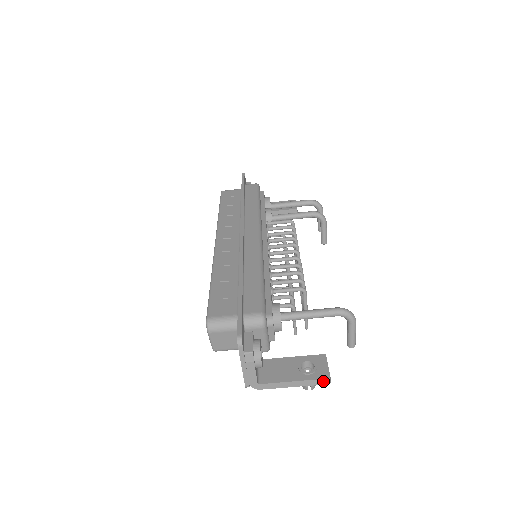
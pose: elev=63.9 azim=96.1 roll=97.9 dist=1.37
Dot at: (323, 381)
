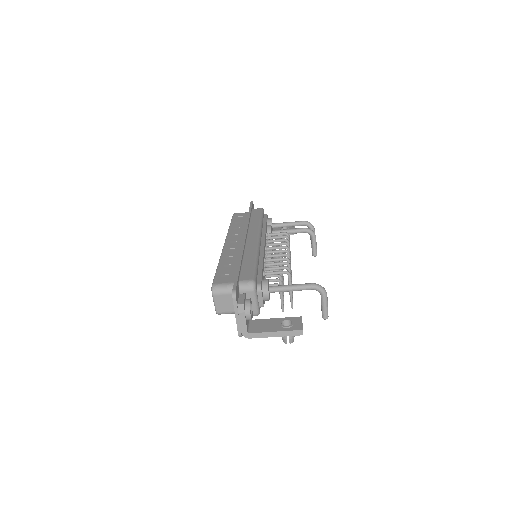
Dot at: (297, 332)
